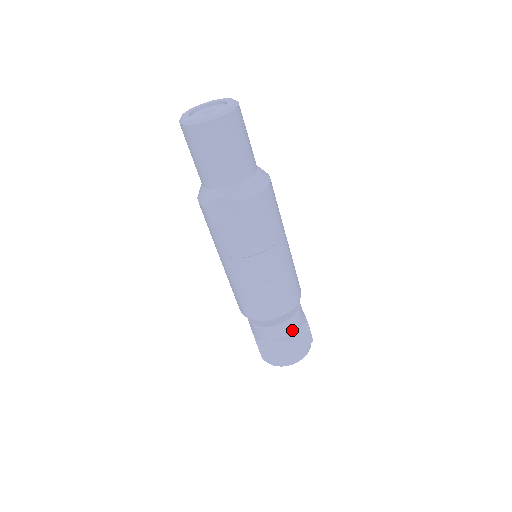
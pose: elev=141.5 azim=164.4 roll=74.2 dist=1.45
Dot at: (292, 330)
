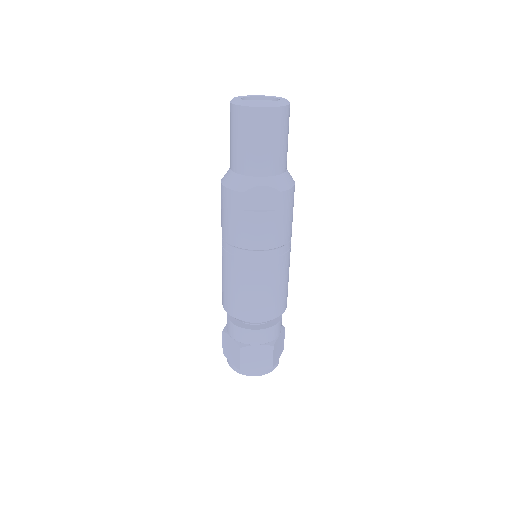
Dot at: (277, 334)
